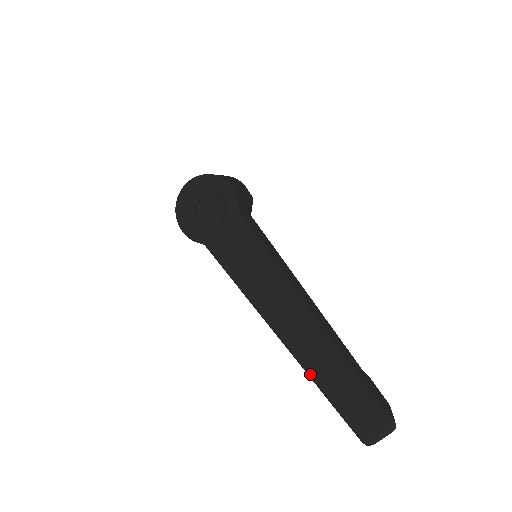
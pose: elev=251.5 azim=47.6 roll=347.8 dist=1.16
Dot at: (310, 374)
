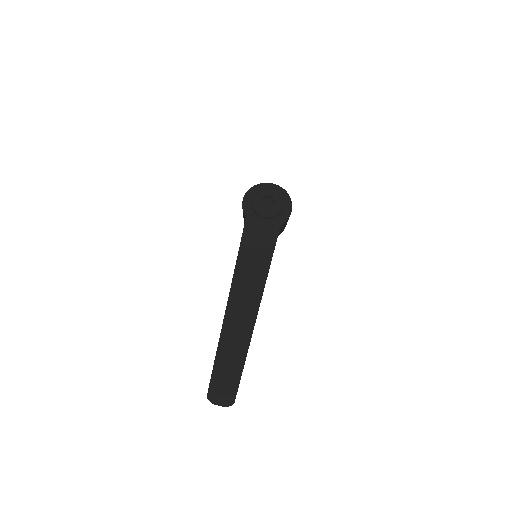
Dot at: (222, 332)
